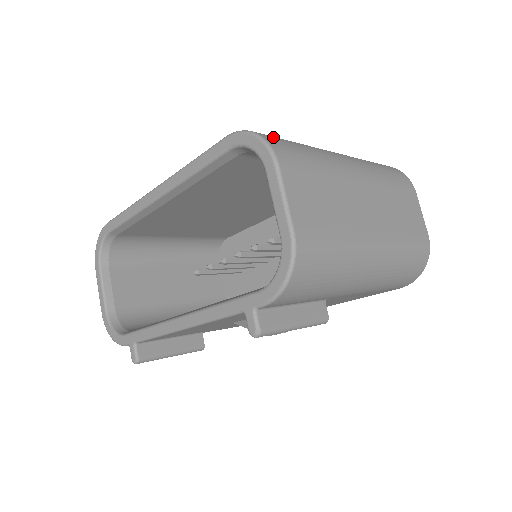
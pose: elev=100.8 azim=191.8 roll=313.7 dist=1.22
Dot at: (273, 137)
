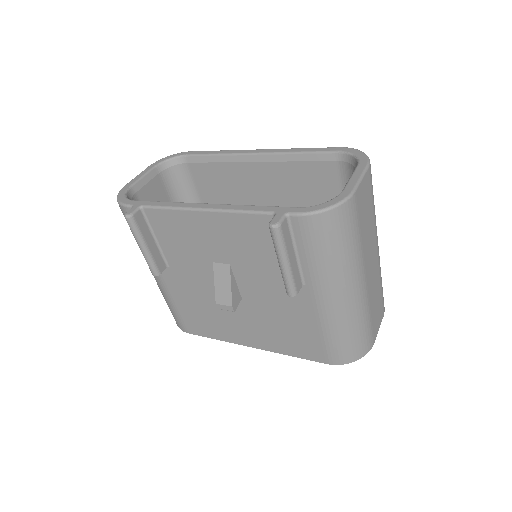
Dot at: occluded
